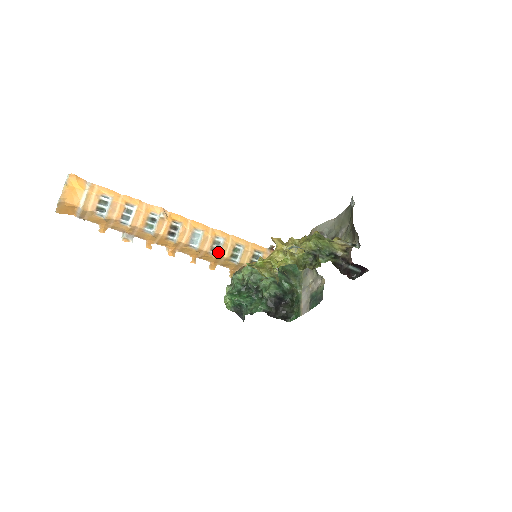
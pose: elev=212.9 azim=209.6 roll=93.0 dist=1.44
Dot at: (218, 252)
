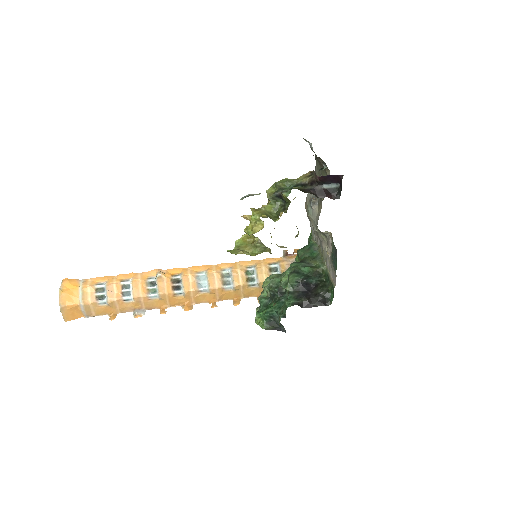
Dot at: (232, 283)
